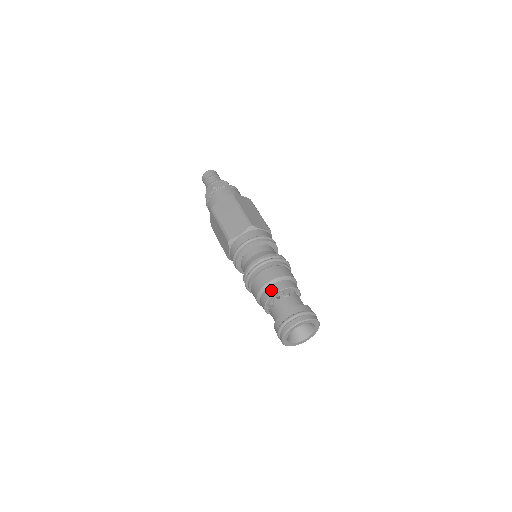
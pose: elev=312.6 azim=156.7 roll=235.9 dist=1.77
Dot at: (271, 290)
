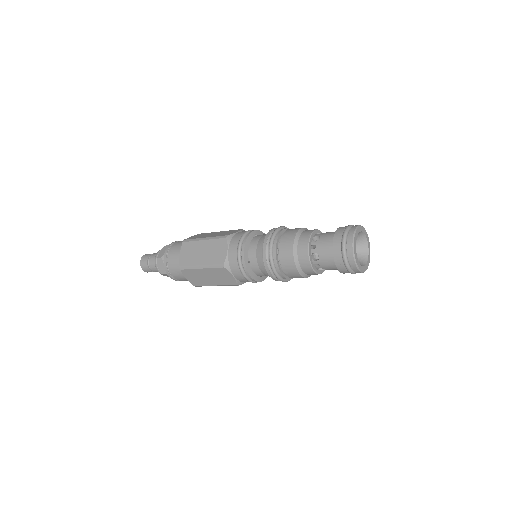
Dot at: (302, 249)
